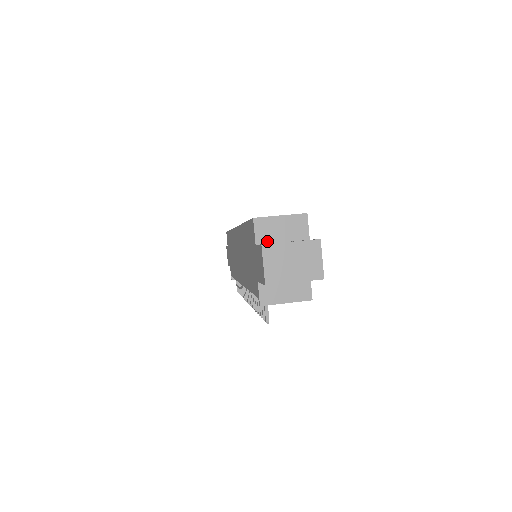
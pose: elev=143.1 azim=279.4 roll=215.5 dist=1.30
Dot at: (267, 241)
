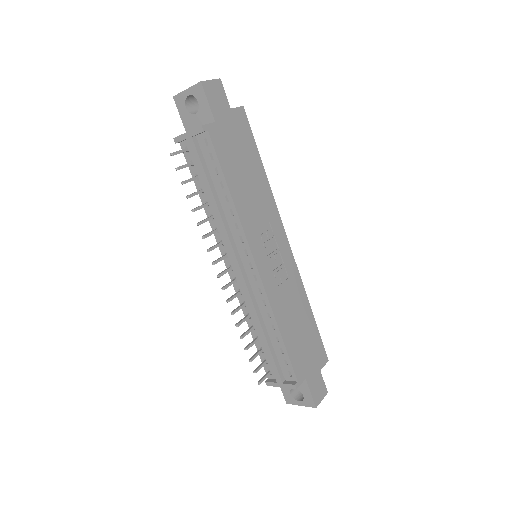
Dot at: occluded
